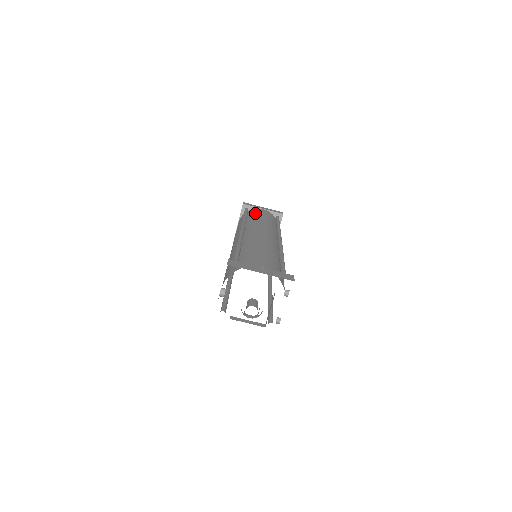
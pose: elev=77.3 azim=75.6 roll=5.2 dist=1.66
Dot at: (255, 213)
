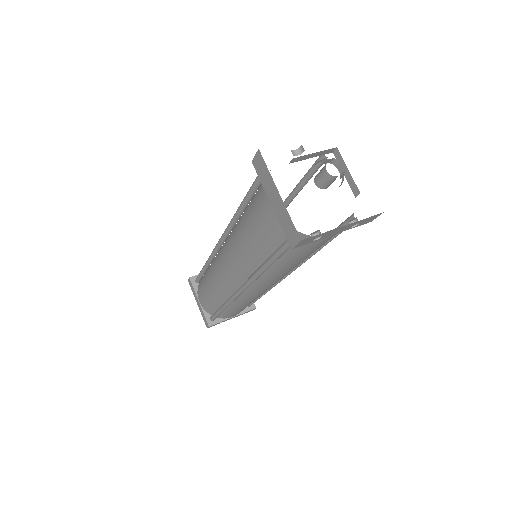
Dot at: occluded
